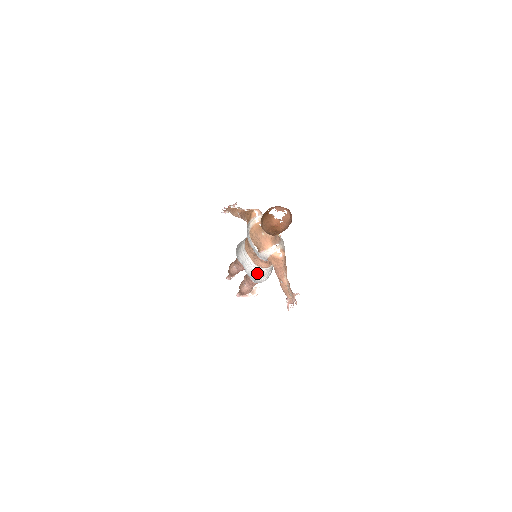
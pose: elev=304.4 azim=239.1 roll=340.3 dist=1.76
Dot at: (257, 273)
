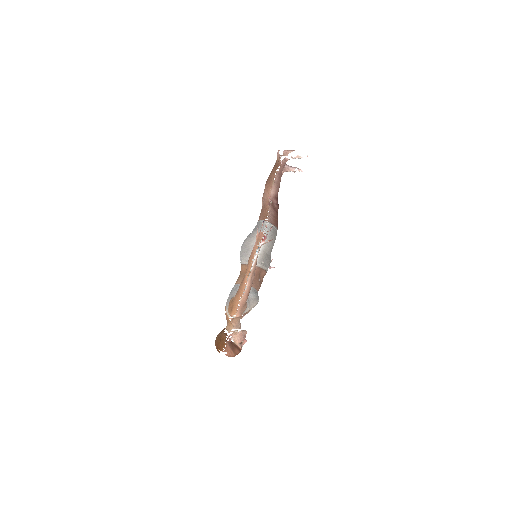
Dot at: occluded
